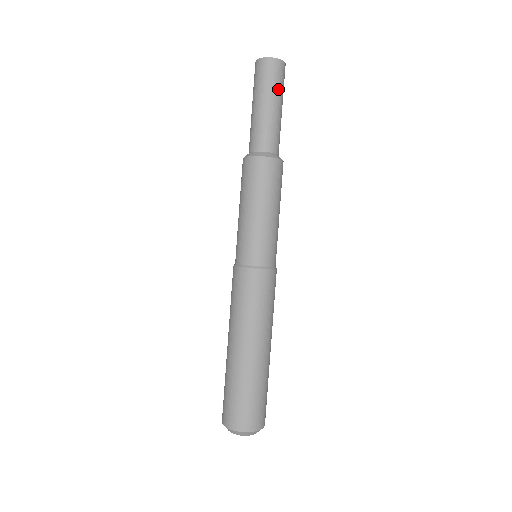
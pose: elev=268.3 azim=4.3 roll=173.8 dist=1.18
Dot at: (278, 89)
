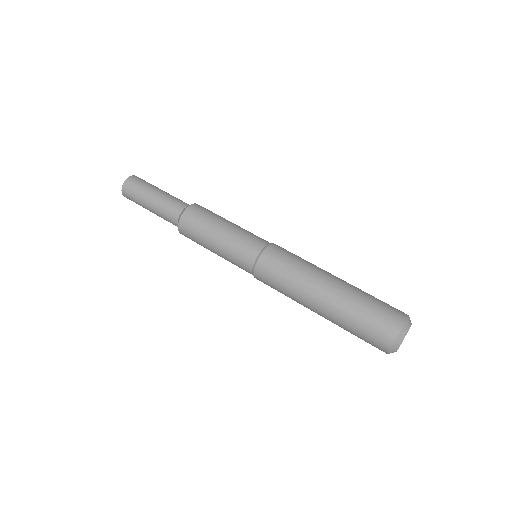
Dot at: occluded
